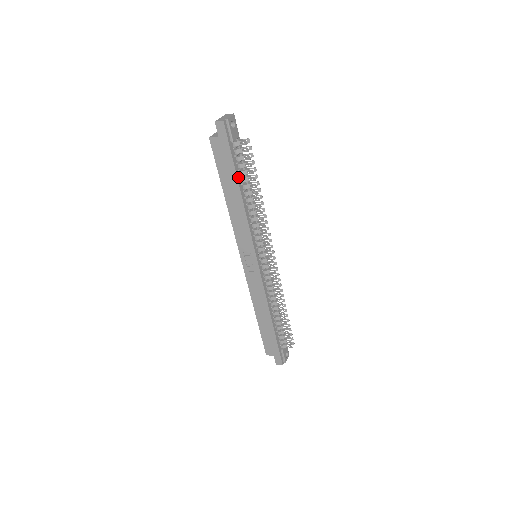
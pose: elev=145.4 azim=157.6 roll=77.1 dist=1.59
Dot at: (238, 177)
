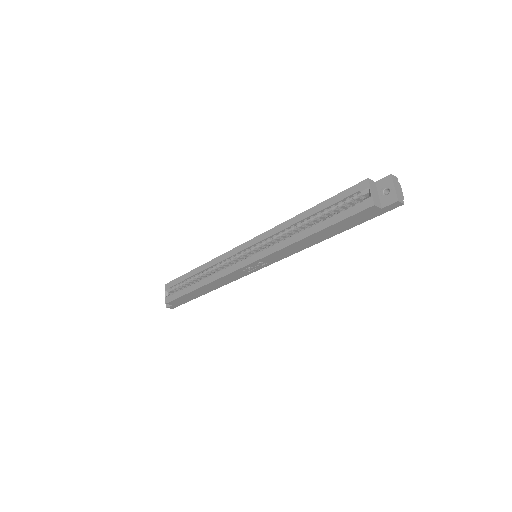
Dot at: (343, 229)
